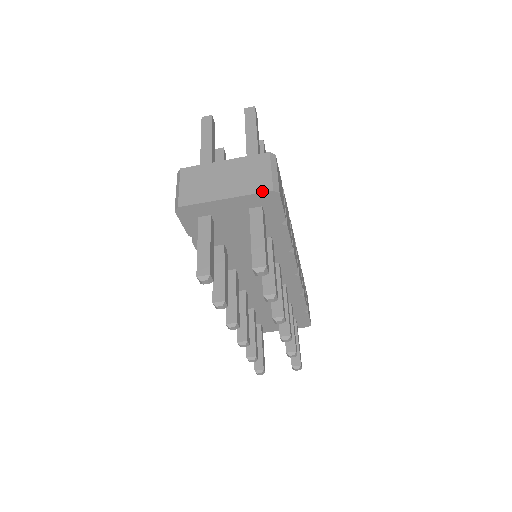
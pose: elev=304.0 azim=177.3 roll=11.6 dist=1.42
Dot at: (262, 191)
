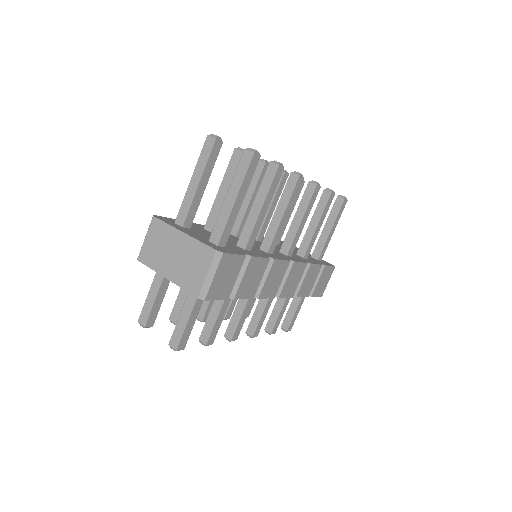
Dot at: (190, 292)
